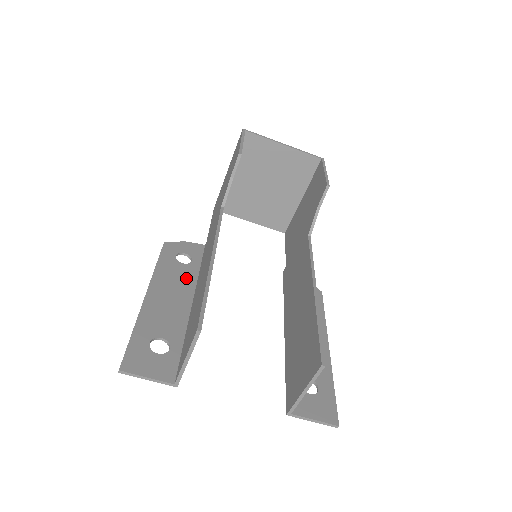
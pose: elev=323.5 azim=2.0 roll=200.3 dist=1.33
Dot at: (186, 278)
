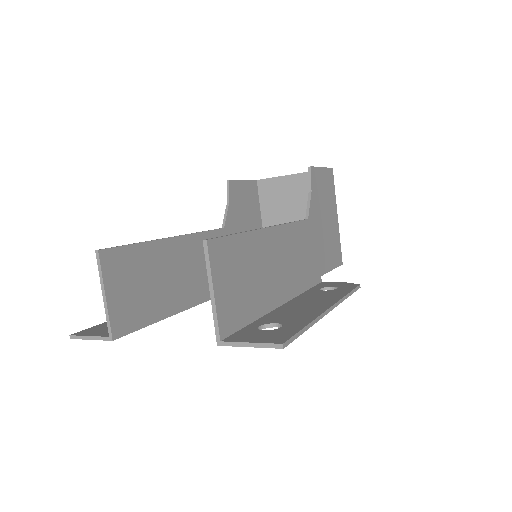
Dot at: occluded
